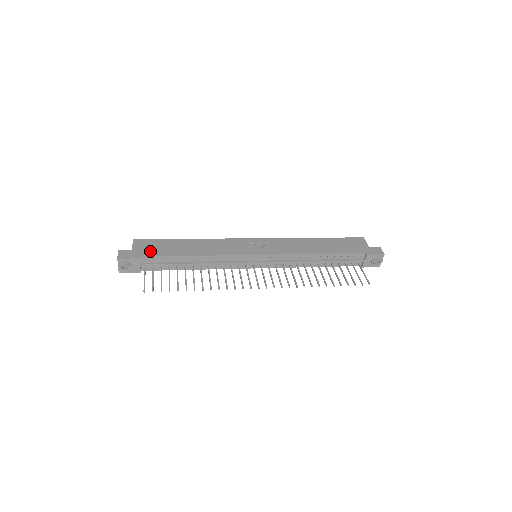
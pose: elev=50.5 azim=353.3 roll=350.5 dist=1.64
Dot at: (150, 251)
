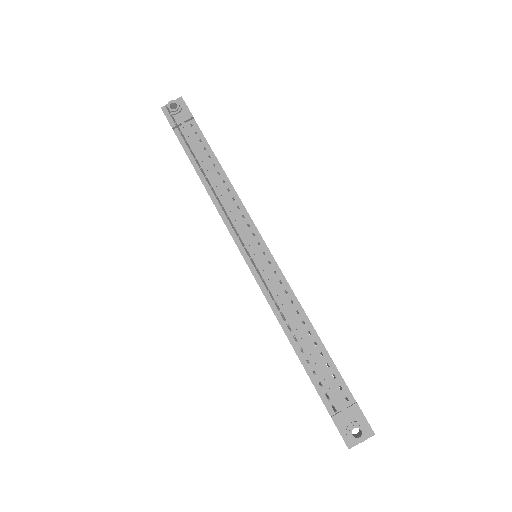
Dot at: occluded
